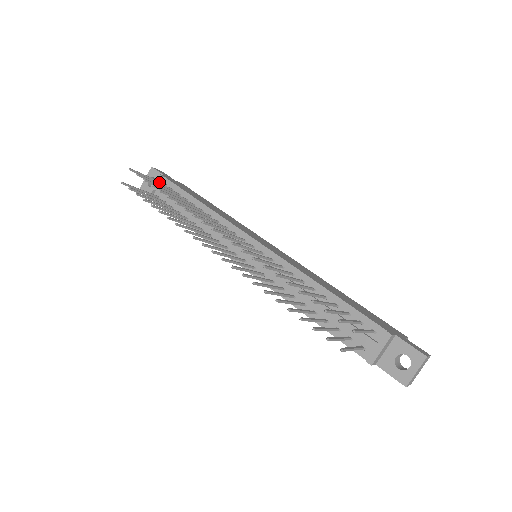
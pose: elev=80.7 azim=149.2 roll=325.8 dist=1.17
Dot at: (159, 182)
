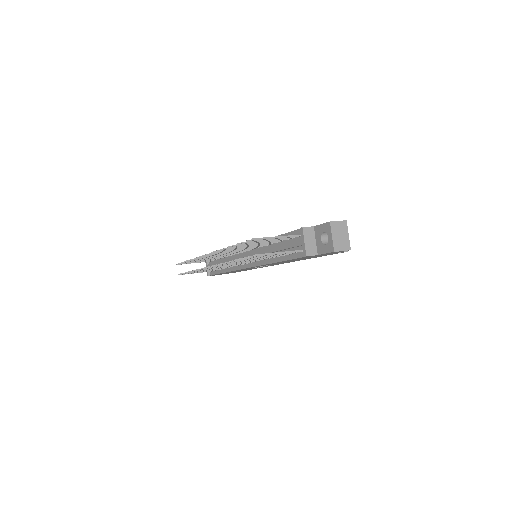
Dot at: occluded
